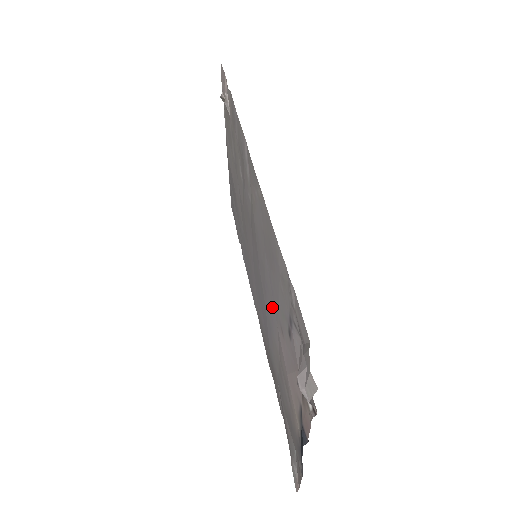
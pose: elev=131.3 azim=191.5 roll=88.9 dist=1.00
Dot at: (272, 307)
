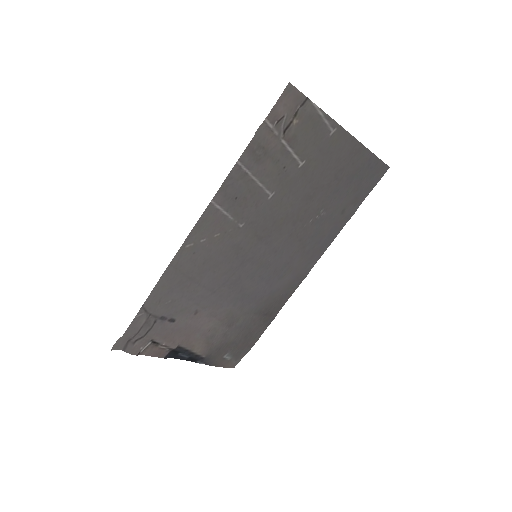
Dot at: (216, 296)
